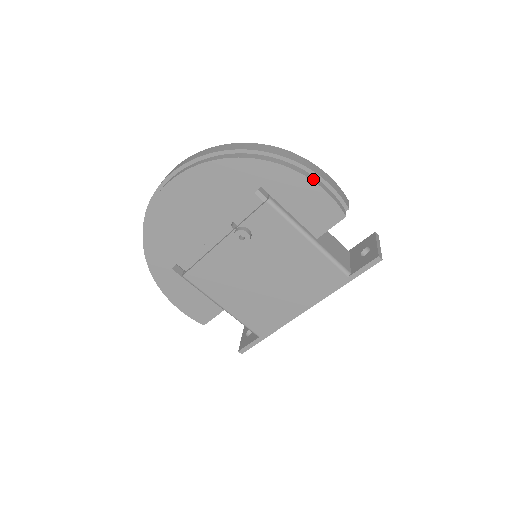
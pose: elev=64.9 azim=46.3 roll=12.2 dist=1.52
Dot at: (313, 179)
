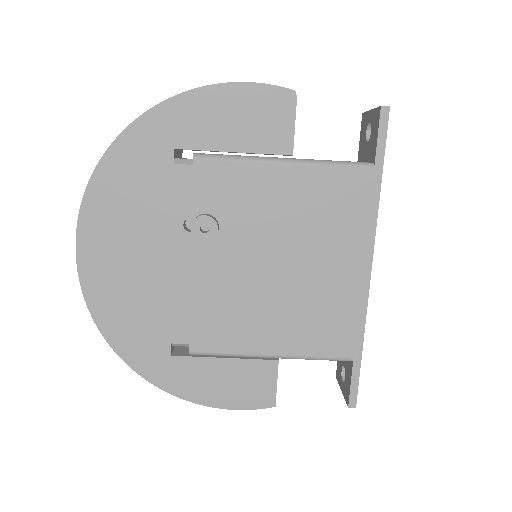
Dot at: (221, 88)
